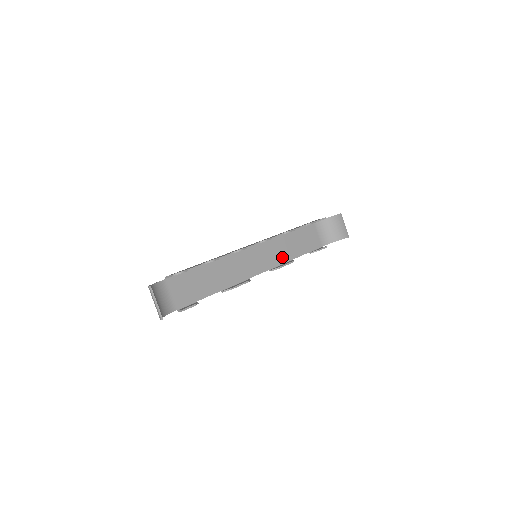
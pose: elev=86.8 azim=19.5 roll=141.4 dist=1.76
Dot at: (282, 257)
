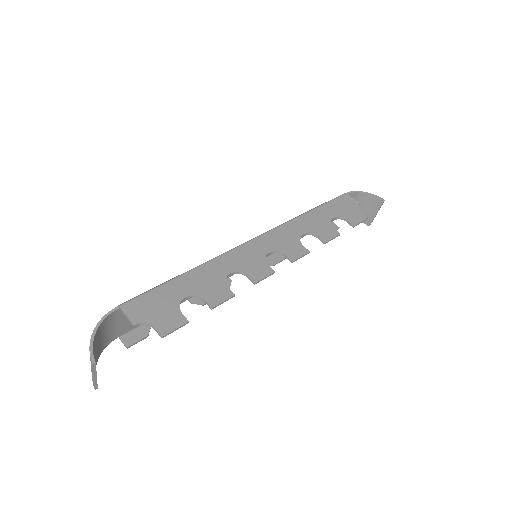
Dot at: occluded
